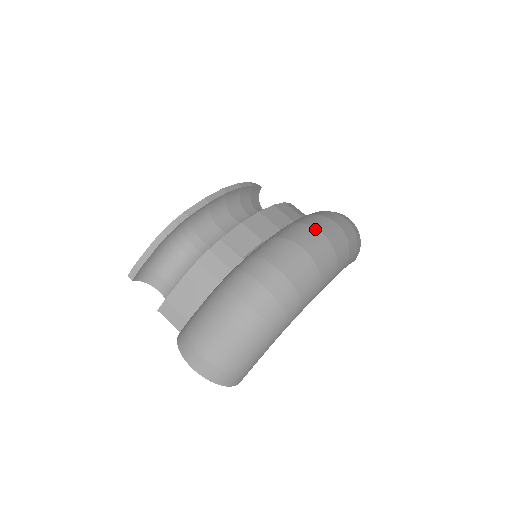
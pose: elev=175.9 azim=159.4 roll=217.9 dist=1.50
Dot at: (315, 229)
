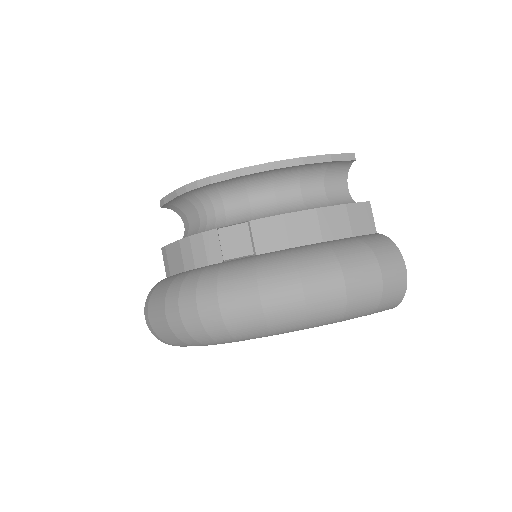
Dot at: (299, 281)
